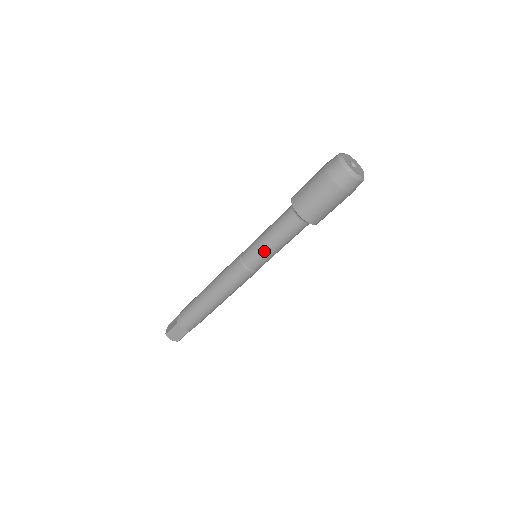
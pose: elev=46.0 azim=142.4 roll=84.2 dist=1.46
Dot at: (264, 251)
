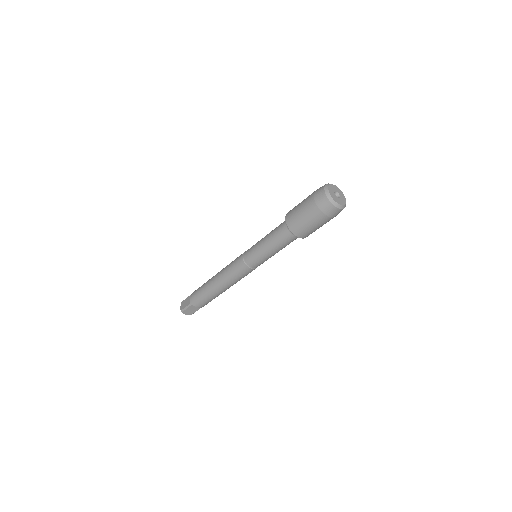
Dot at: (263, 256)
